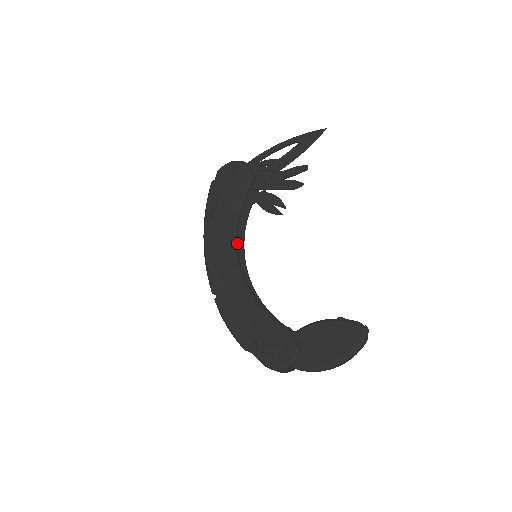
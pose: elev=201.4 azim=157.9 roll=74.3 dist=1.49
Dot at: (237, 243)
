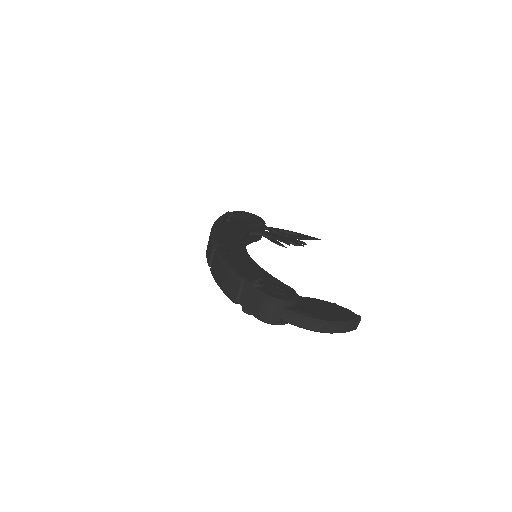
Dot at: occluded
